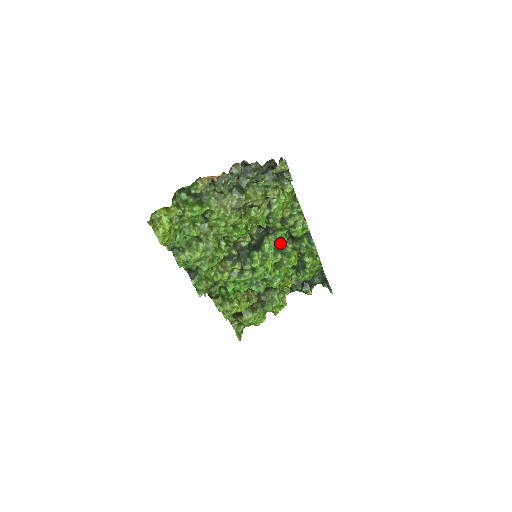
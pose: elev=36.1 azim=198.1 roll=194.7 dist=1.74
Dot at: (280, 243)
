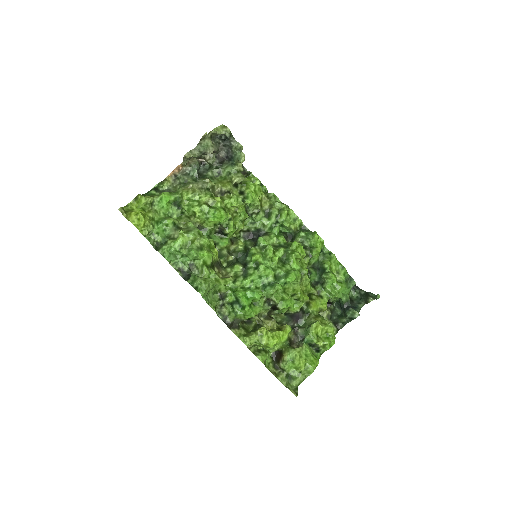
Dot at: (277, 241)
